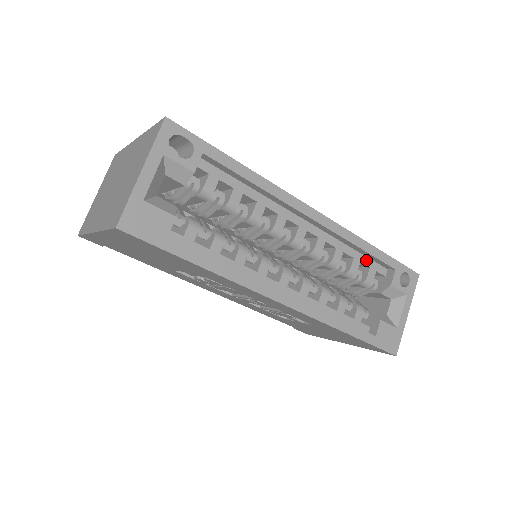
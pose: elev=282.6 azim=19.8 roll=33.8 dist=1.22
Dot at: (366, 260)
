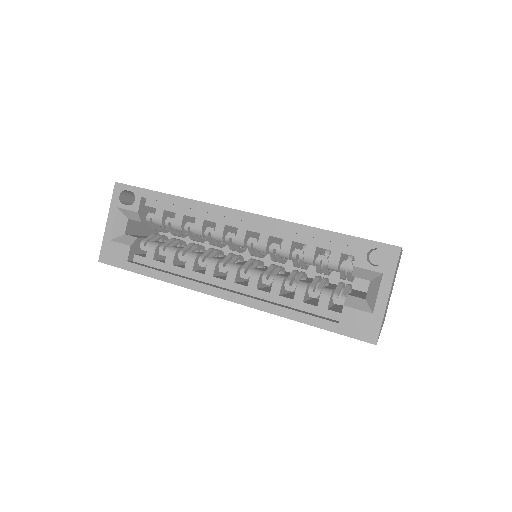
Dot at: (325, 244)
